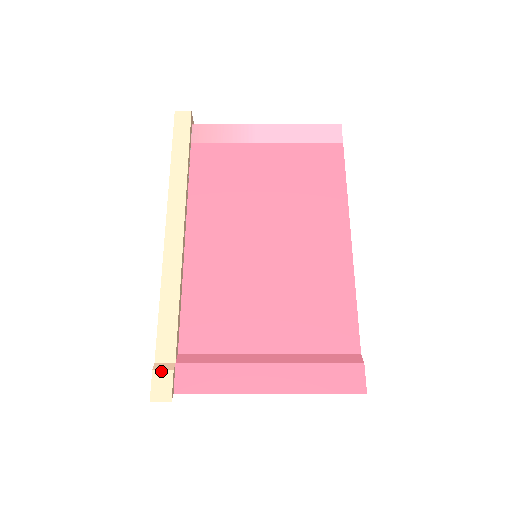
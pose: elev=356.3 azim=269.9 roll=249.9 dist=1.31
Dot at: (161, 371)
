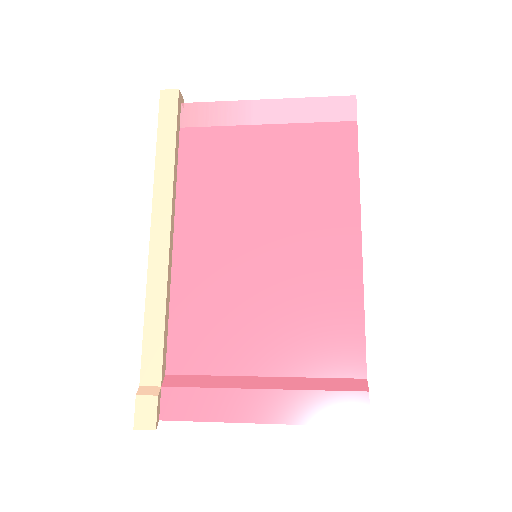
Dot at: (145, 397)
